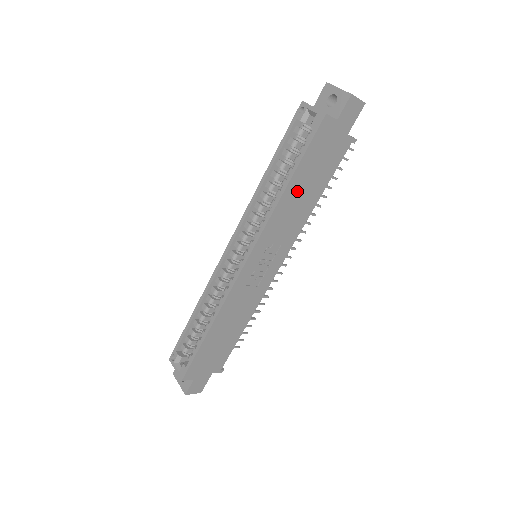
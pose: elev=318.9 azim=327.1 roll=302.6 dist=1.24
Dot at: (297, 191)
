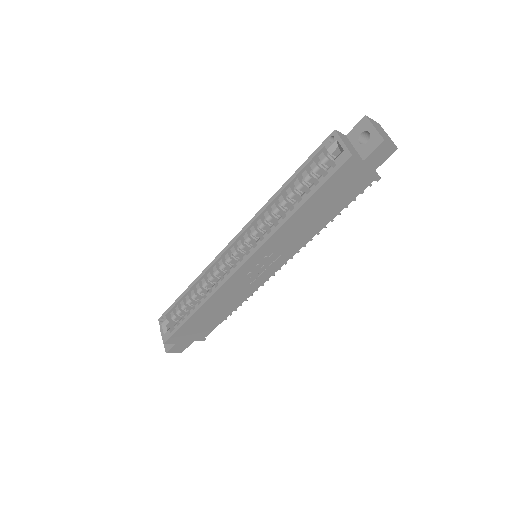
Dot at: (306, 215)
